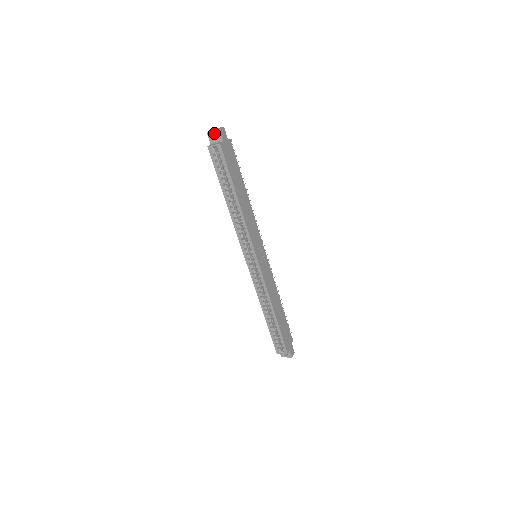
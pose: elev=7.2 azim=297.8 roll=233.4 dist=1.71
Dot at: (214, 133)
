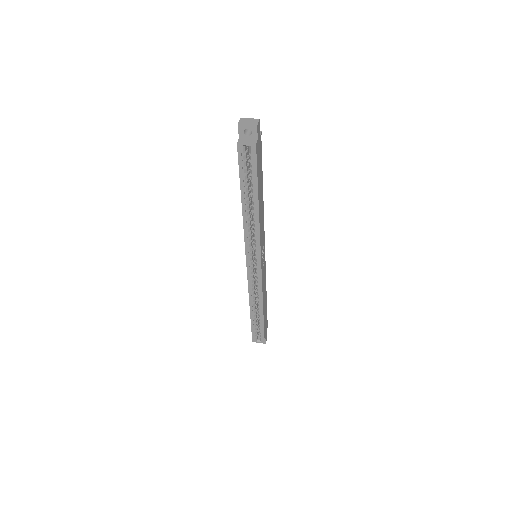
Dot at: (248, 127)
